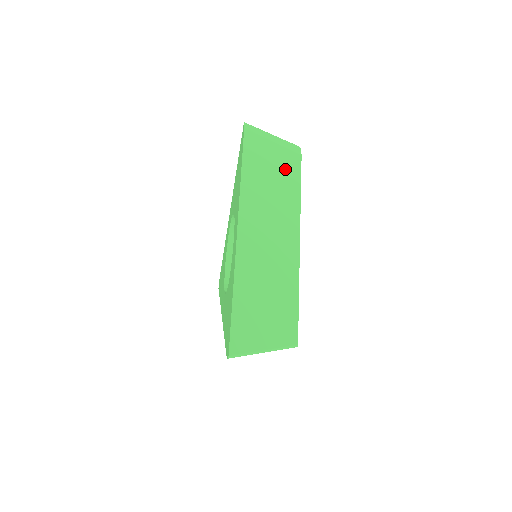
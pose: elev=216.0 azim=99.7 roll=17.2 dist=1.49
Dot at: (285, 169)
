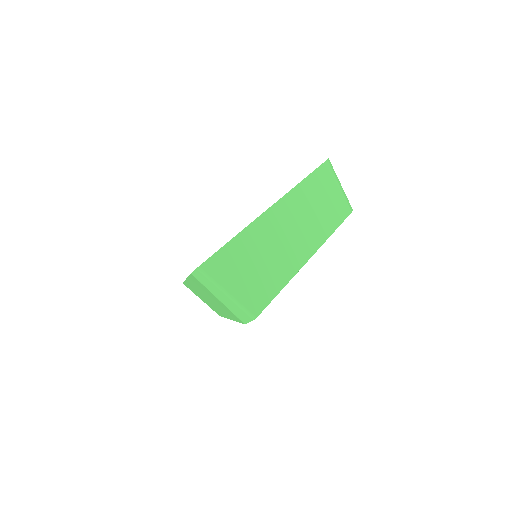
Dot at: (335, 207)
